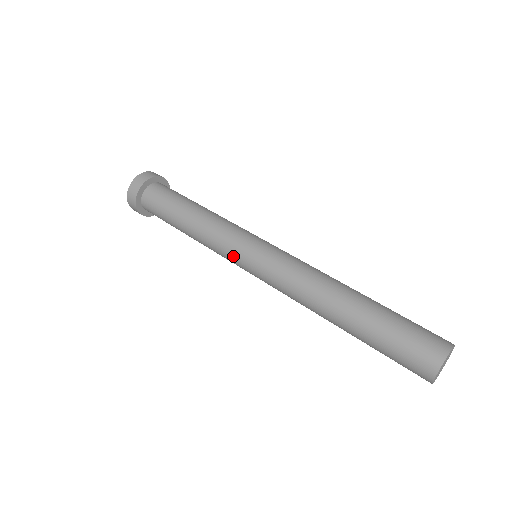
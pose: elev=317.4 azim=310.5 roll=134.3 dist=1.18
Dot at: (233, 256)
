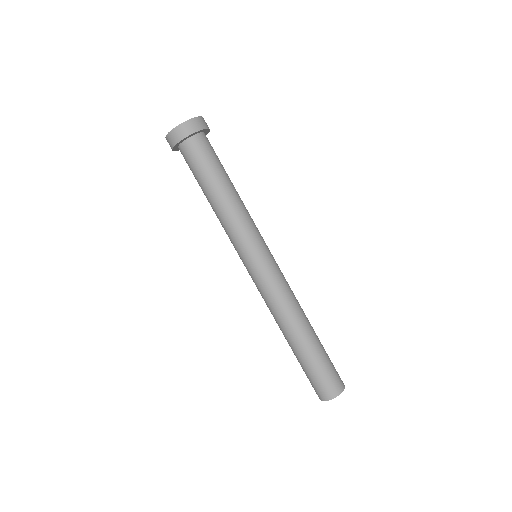
Dot at: occluded
